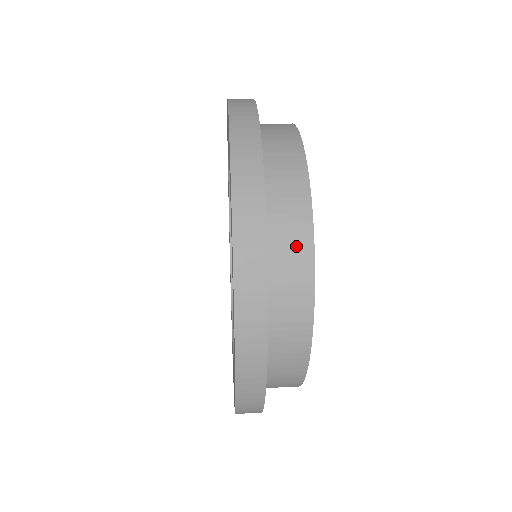
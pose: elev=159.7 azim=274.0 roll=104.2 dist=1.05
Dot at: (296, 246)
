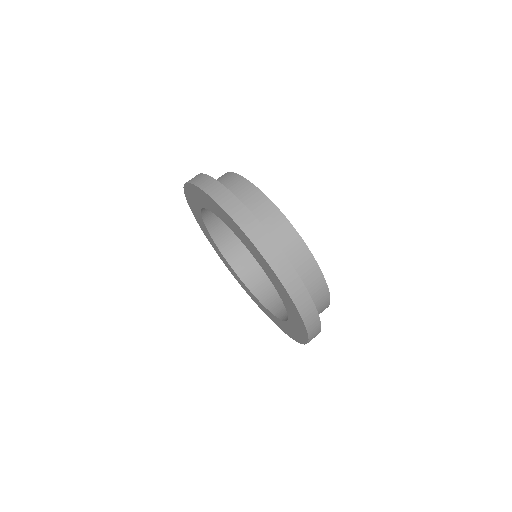
Dot at: (300, 253)
